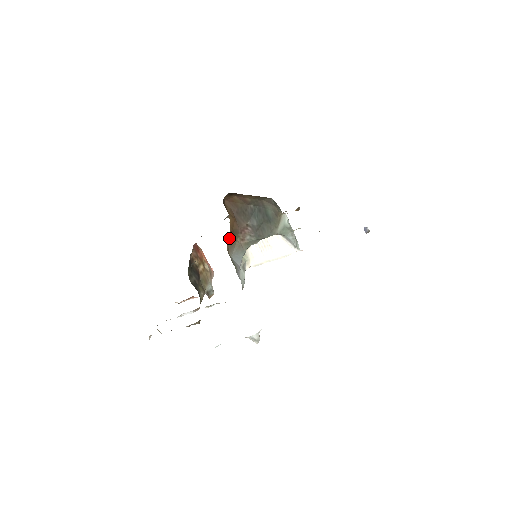
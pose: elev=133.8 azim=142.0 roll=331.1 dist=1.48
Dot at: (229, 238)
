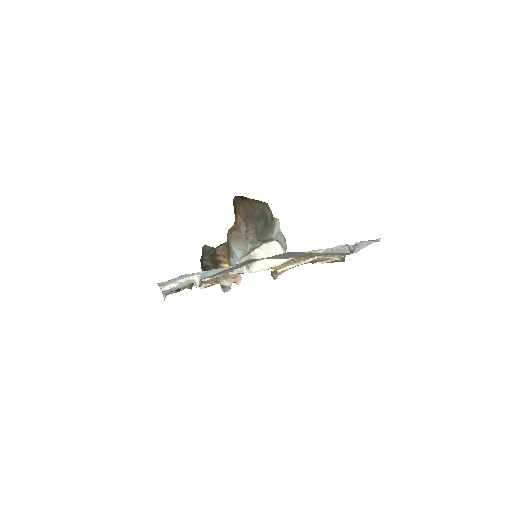
Dot at: (235, 232)
